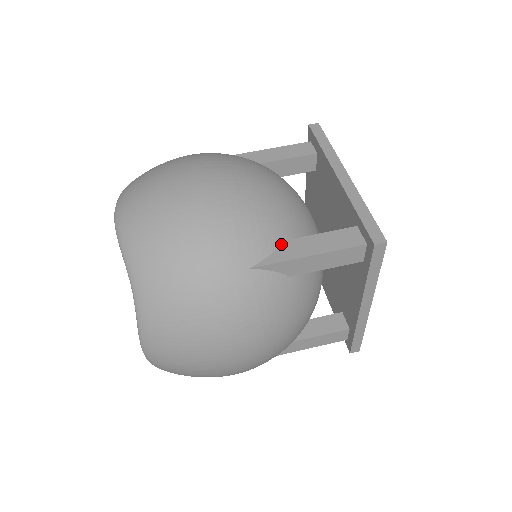
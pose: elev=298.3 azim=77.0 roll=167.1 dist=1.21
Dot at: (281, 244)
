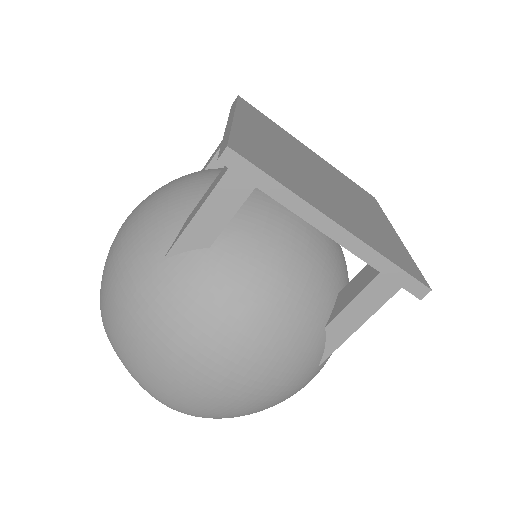
Dot at: (326, 332)
